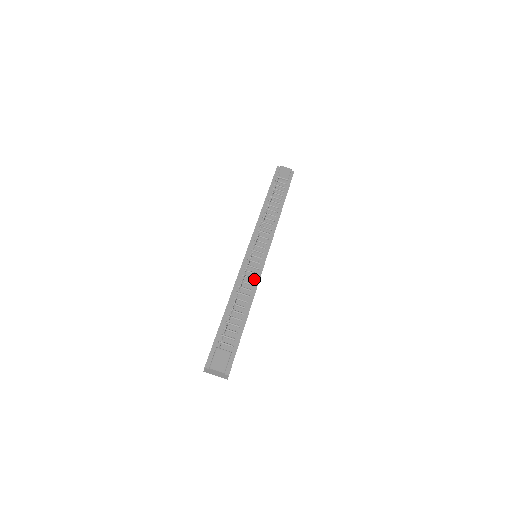
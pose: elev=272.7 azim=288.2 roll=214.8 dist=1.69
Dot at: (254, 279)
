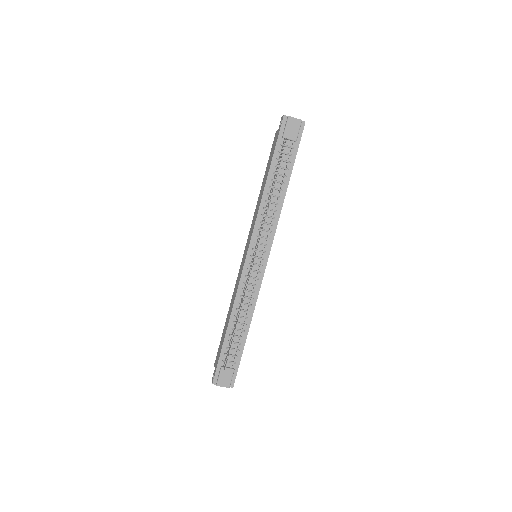
Dot at: (254, 292)
